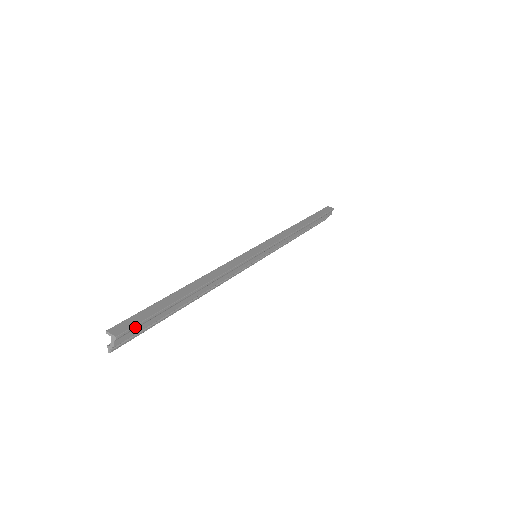
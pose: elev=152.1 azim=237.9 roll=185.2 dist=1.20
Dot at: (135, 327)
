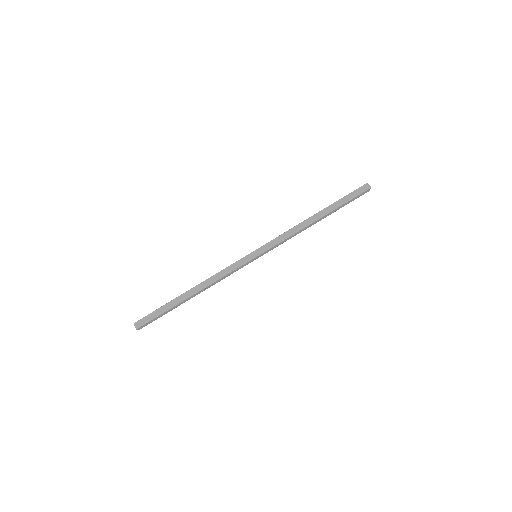
Dot at: (148, 323)
